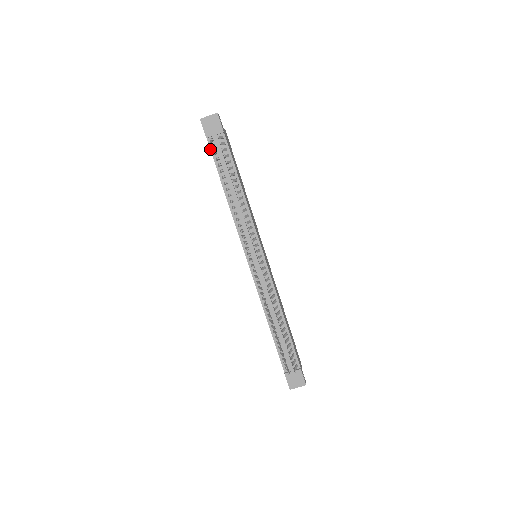
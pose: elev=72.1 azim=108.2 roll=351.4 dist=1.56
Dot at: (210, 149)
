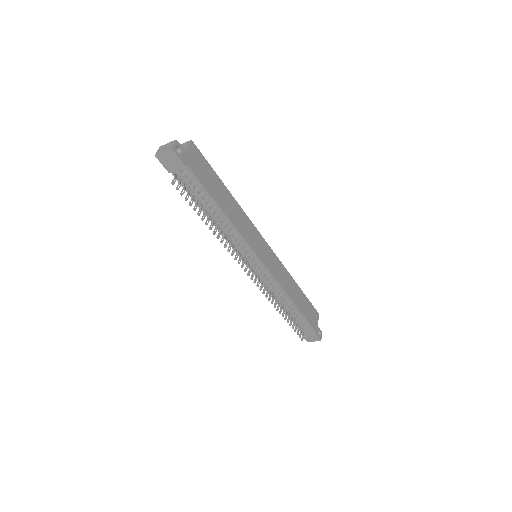
Dot at: occluded
